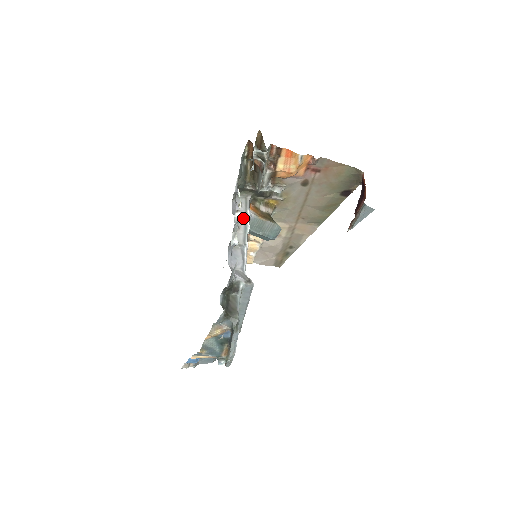
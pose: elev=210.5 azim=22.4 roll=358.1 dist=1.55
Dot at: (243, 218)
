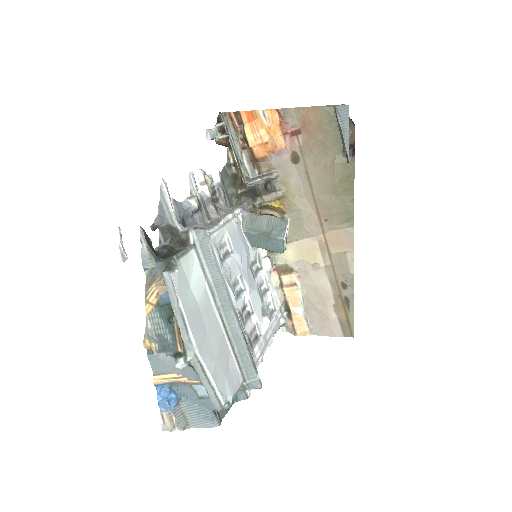
Dot at: (229, 211)
